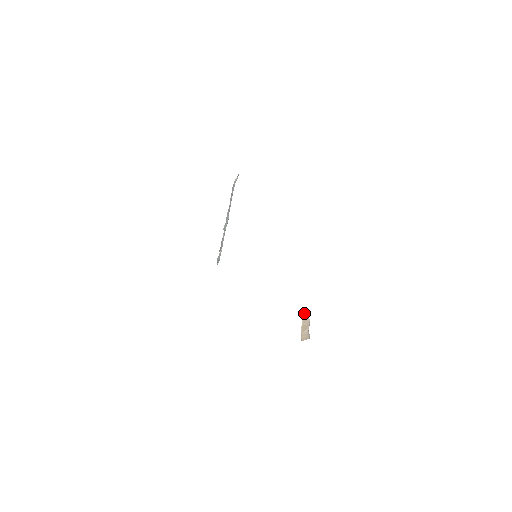
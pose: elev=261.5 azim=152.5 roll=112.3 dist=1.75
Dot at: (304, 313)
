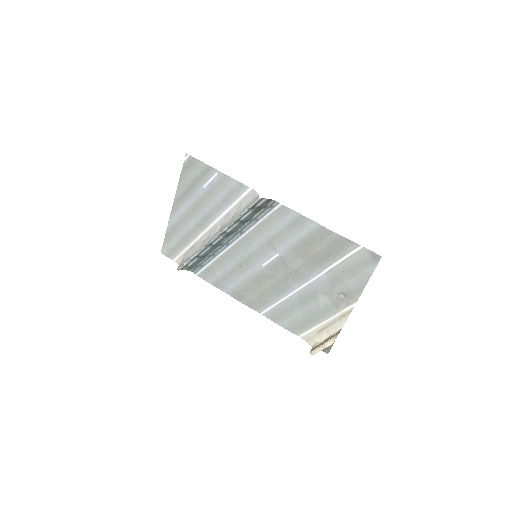
Dot at: occluded
